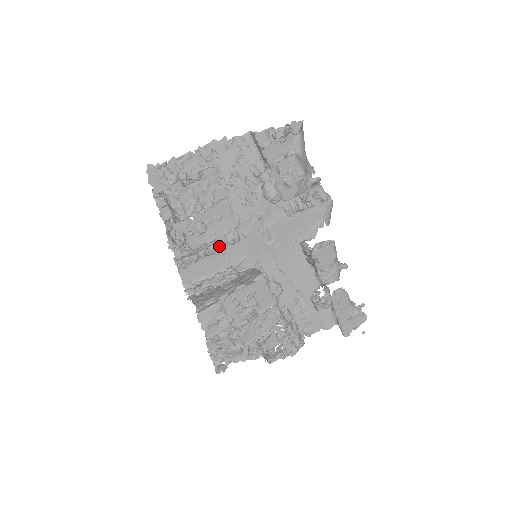
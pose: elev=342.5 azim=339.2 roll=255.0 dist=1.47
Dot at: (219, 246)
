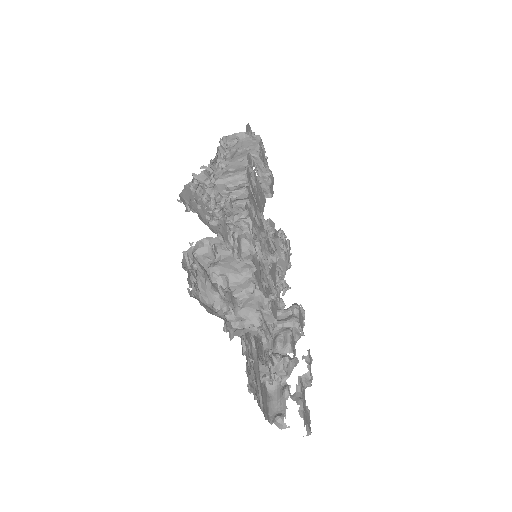
Dot at: occluded
